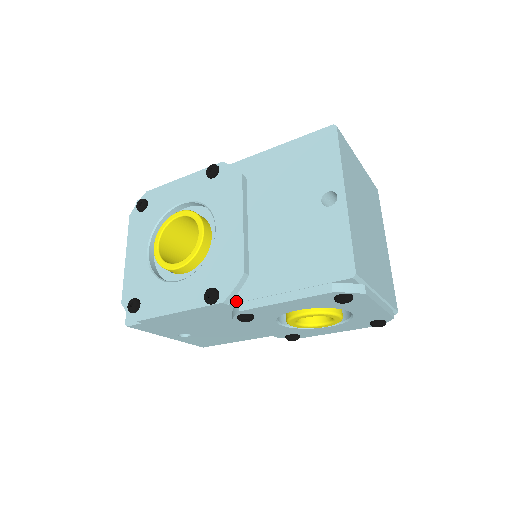
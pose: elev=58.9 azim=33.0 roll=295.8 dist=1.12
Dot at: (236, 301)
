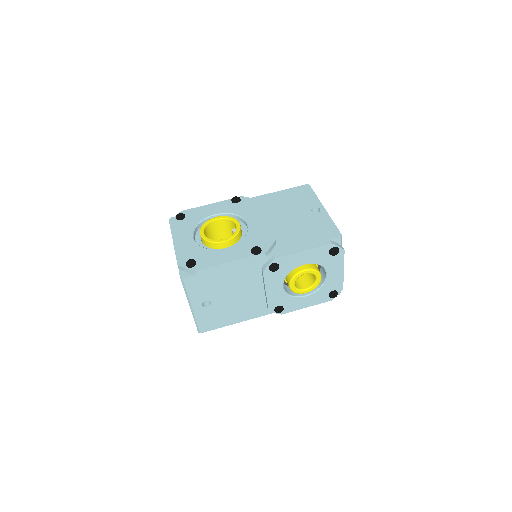
Dot at: (271, 254)
